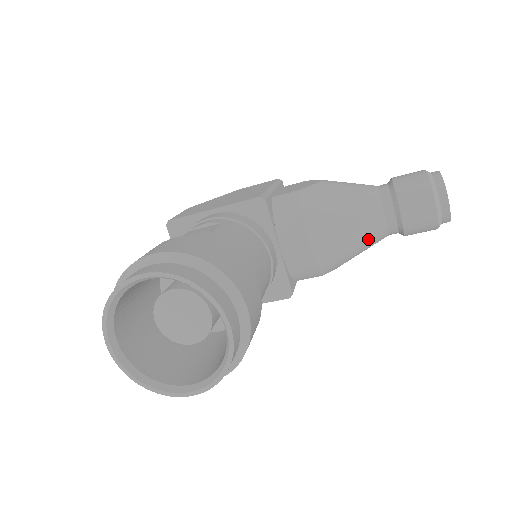
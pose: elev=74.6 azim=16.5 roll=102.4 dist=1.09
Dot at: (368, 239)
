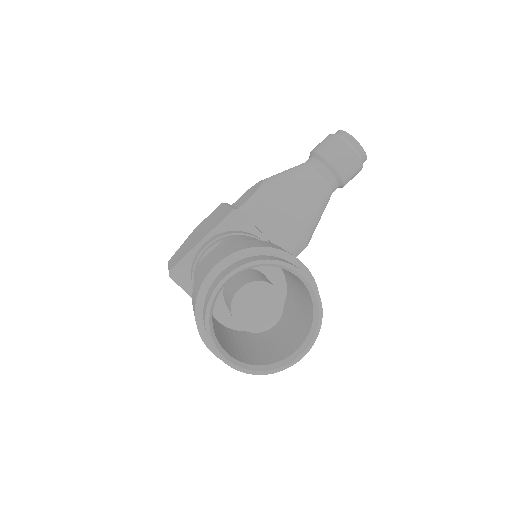
Dot at: (323, 201)
